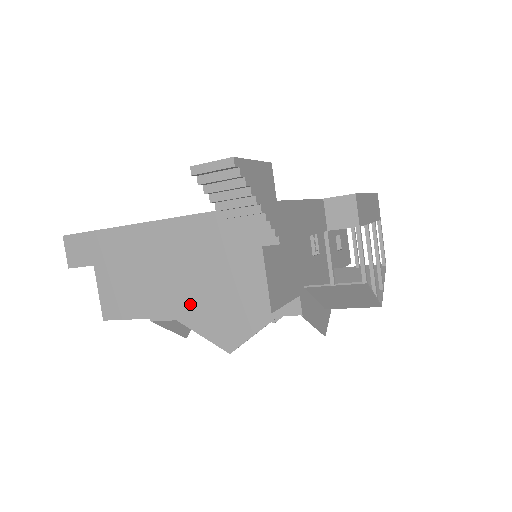
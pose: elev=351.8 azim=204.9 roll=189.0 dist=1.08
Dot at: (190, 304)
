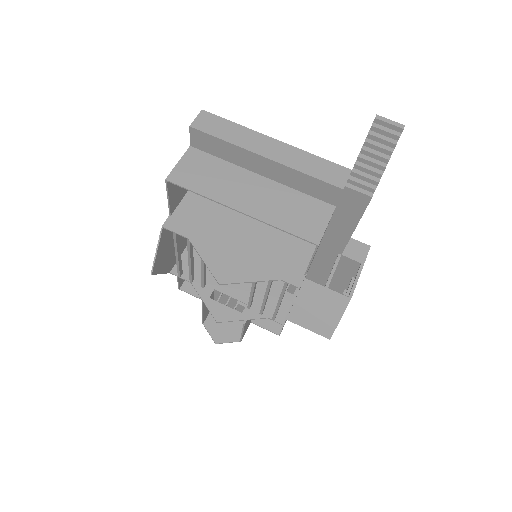
Dot at: (256, 209)
